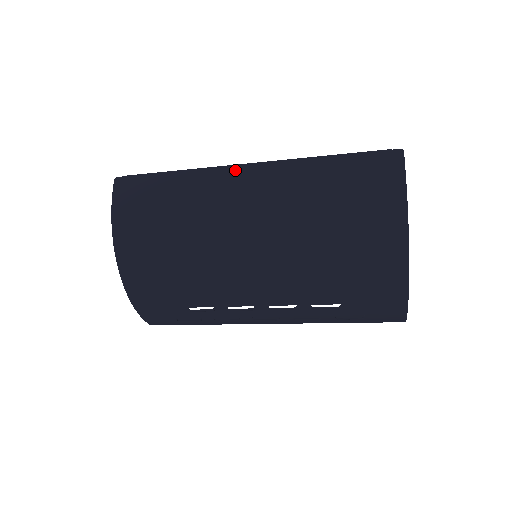
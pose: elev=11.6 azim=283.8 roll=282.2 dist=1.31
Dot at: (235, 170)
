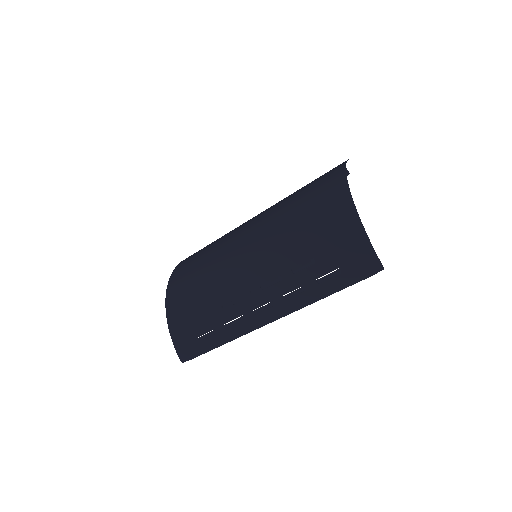
Dot at: occluded
